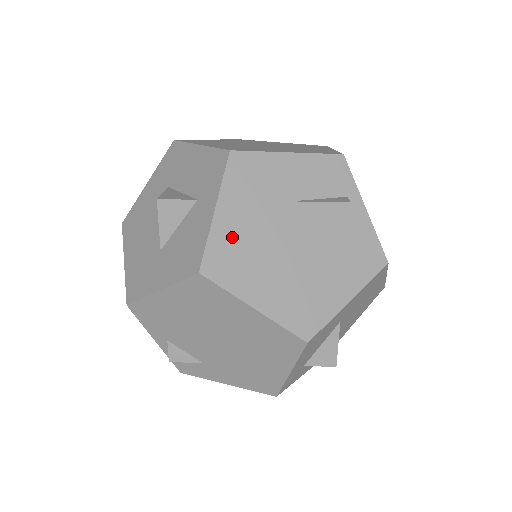
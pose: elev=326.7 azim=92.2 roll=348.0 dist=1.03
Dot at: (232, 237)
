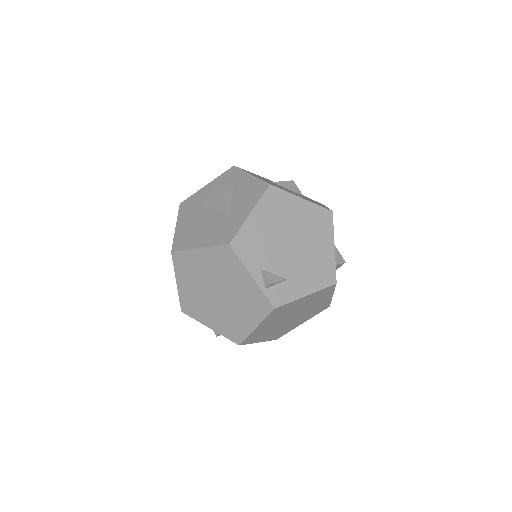
Dot at: occluded
